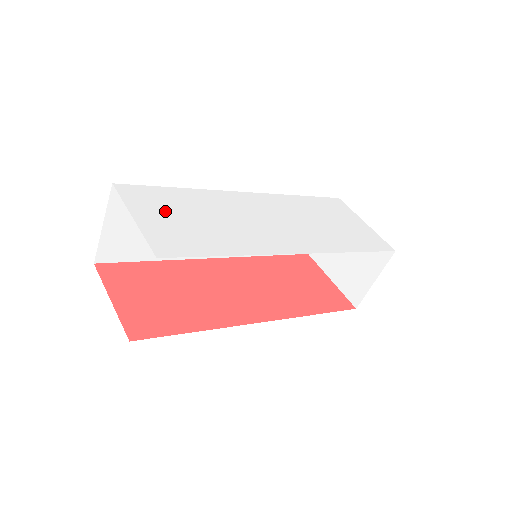
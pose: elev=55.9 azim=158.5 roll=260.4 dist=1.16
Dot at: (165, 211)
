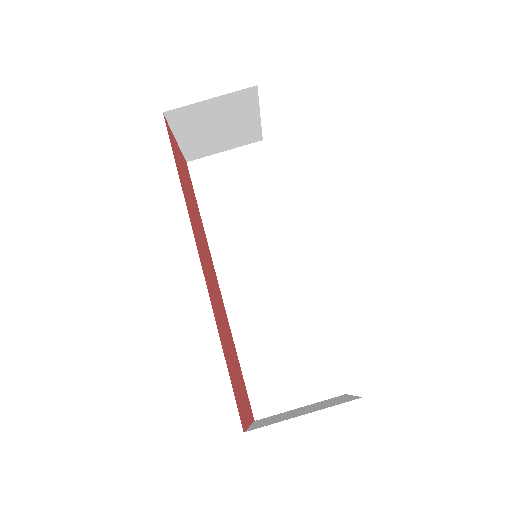
Dot at: occluded
